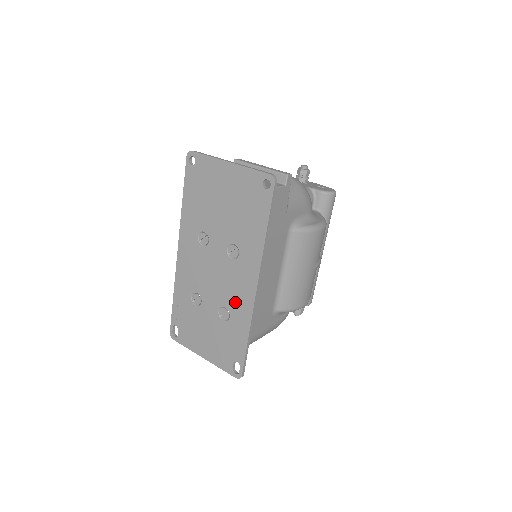
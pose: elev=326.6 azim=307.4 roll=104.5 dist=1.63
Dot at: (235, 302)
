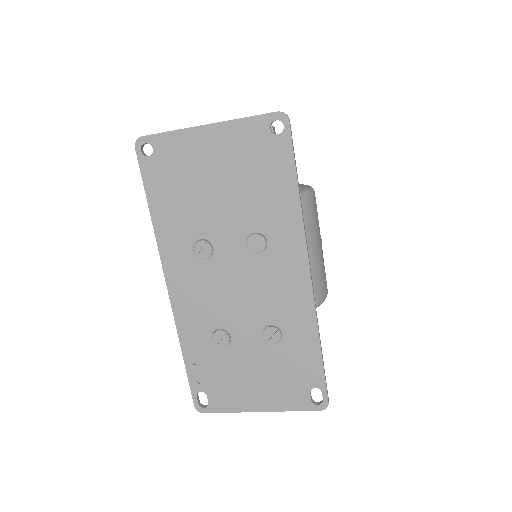
Dot at: (284, 310)
